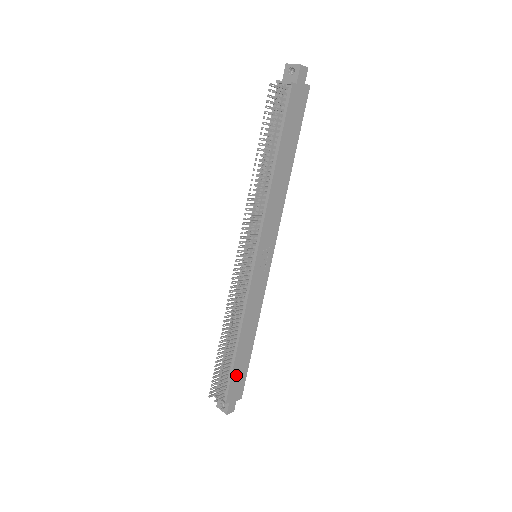
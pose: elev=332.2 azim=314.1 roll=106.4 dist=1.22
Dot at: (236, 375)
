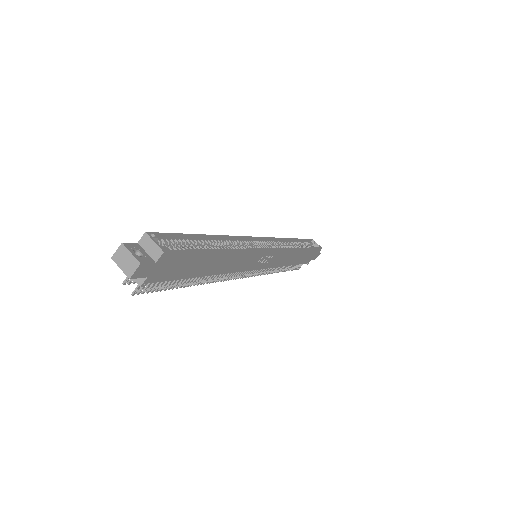
Dot at: (304, 259)
